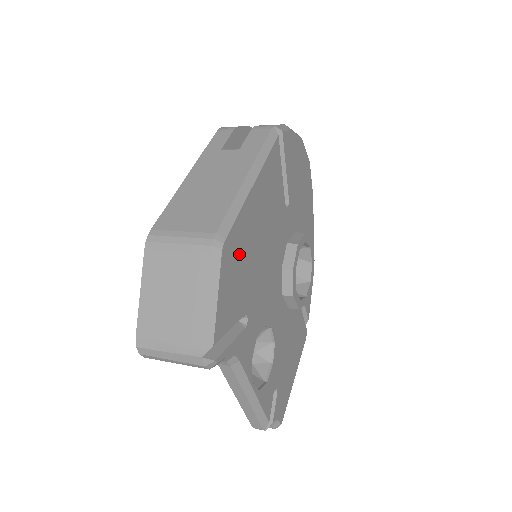
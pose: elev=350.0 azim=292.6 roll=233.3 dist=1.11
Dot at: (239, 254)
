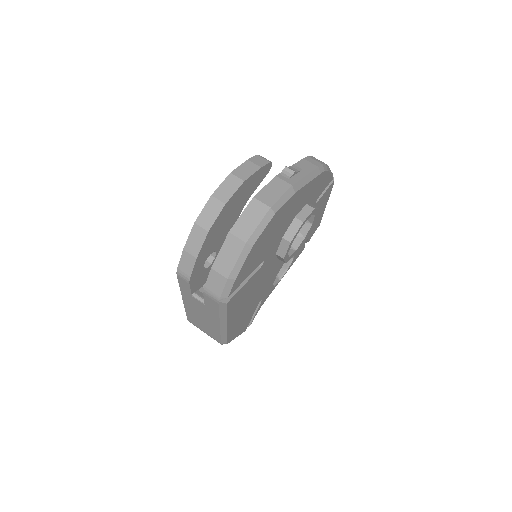
Dot at: (238, 325)
